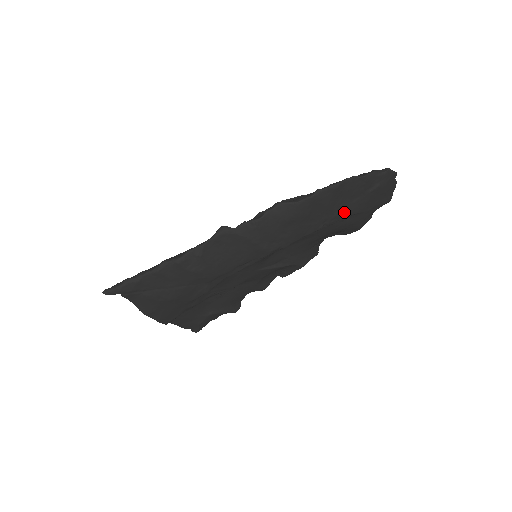
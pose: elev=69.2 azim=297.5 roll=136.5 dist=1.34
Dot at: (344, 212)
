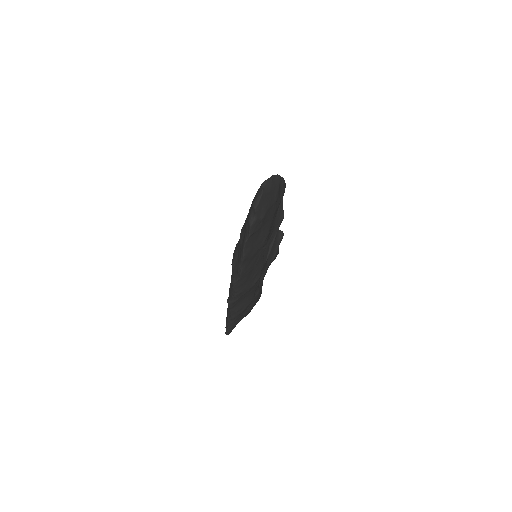
Dot at: (265, 237)
